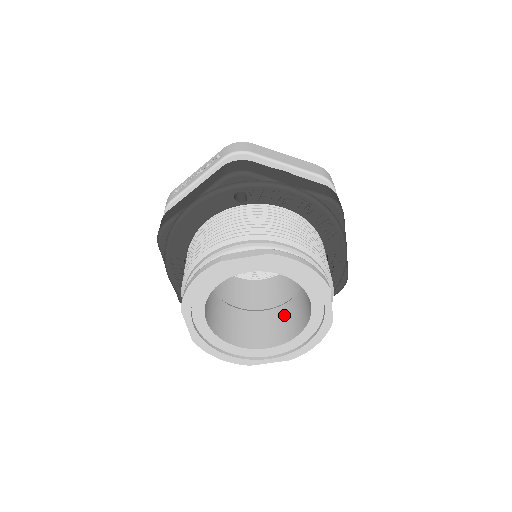
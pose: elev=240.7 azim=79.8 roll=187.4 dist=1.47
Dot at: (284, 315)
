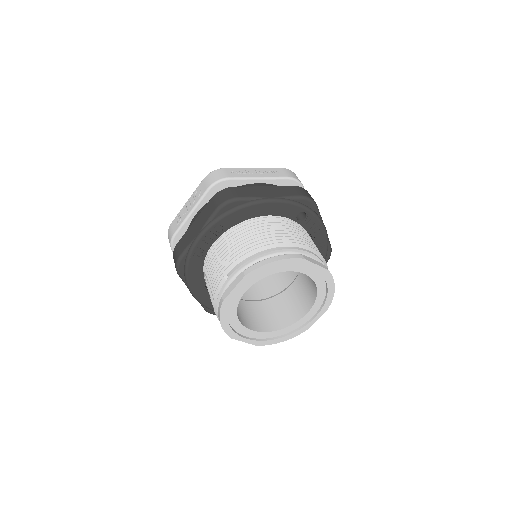
Dot at: (259, 310)
